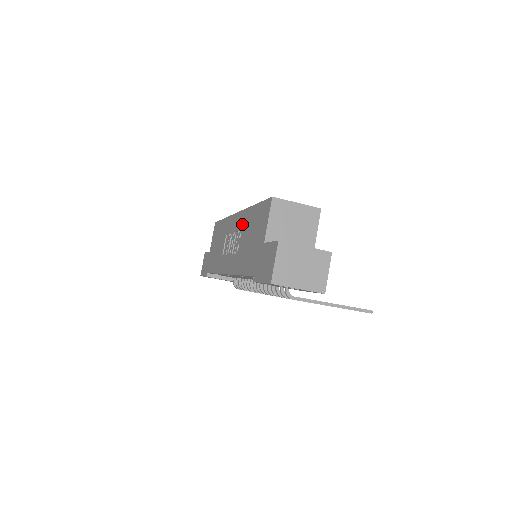
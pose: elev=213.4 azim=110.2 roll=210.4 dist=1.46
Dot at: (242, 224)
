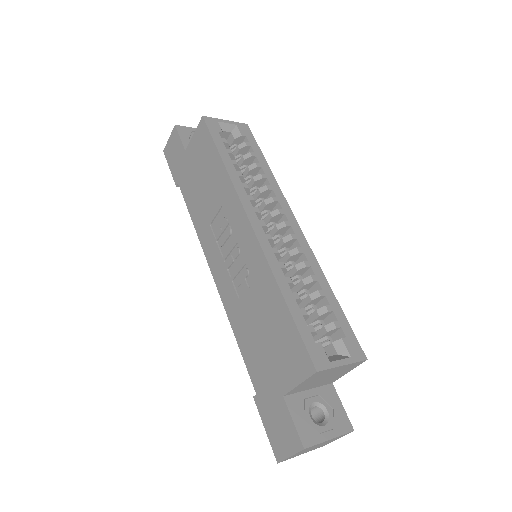
Dot at: (255, 272)
